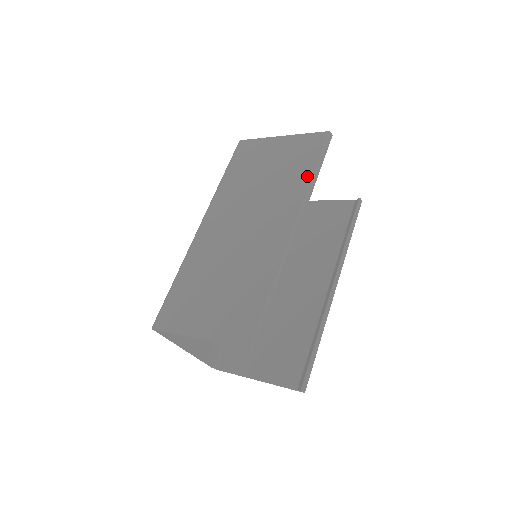
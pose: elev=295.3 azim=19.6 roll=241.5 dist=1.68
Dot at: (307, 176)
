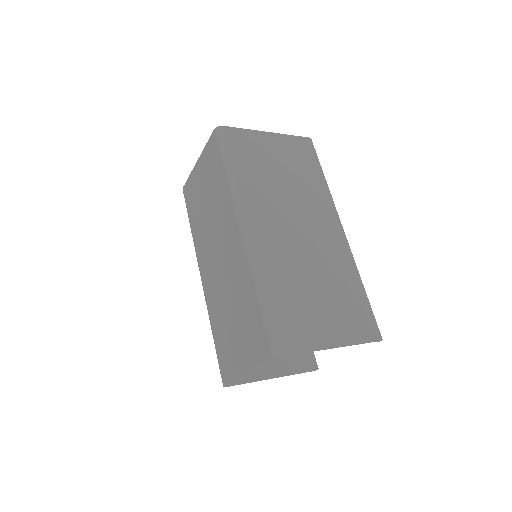
Dot at: (322, 180)
